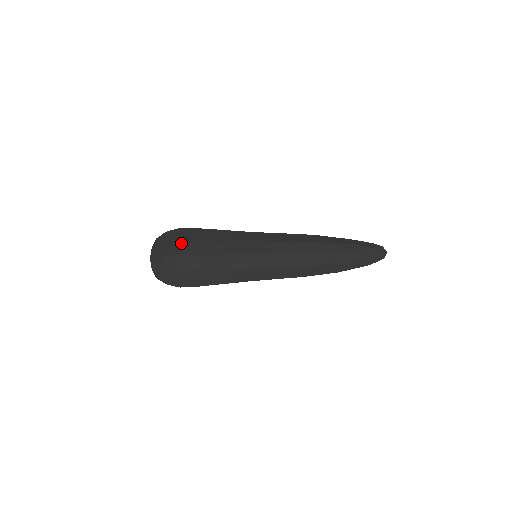
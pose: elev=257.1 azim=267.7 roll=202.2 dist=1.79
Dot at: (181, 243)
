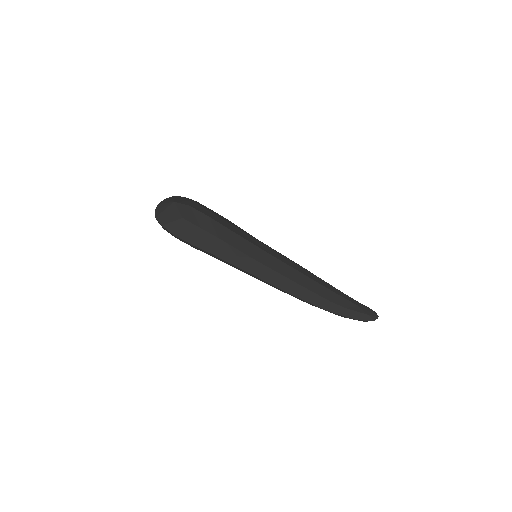
Dot at: (196, 204)
